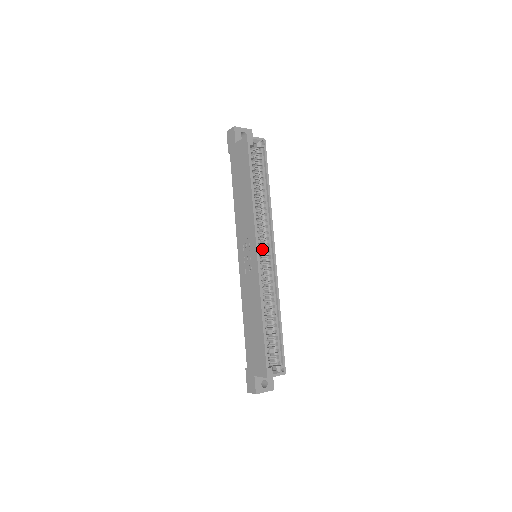
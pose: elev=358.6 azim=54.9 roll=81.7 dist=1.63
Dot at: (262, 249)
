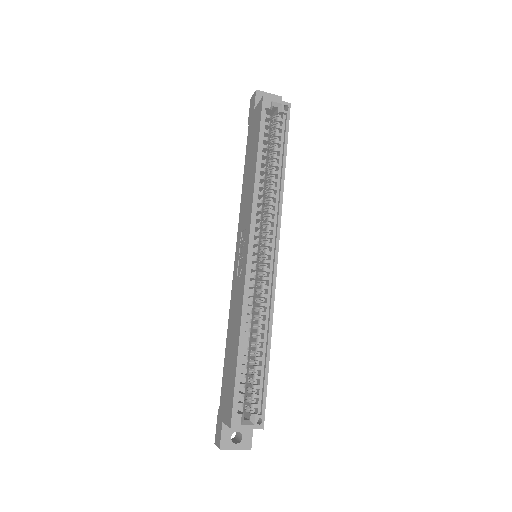
Dot at: (262, 246)
